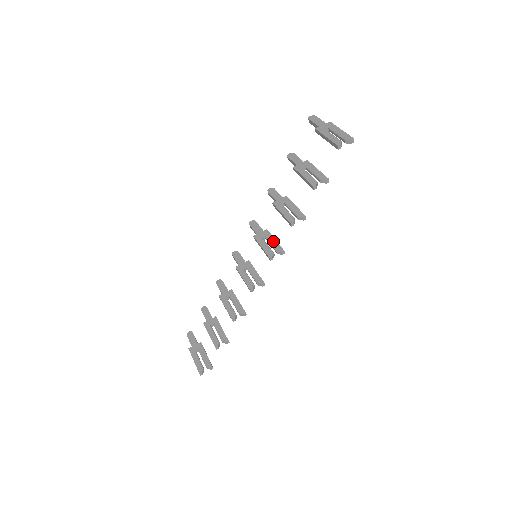
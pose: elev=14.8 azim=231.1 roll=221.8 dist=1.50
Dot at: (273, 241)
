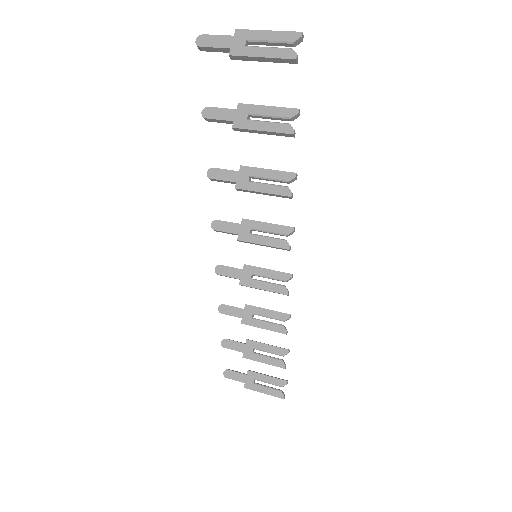
Dot at: (268, 227)
